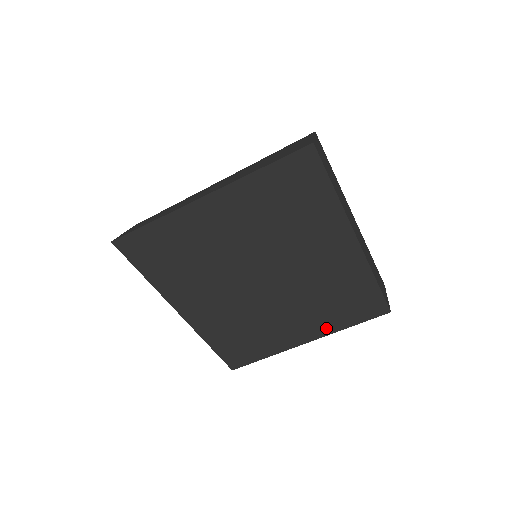
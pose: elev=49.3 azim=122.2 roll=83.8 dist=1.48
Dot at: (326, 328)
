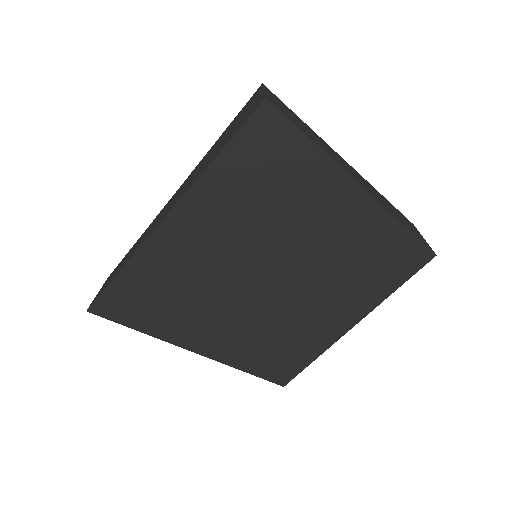
Dot at: (369, 303)
